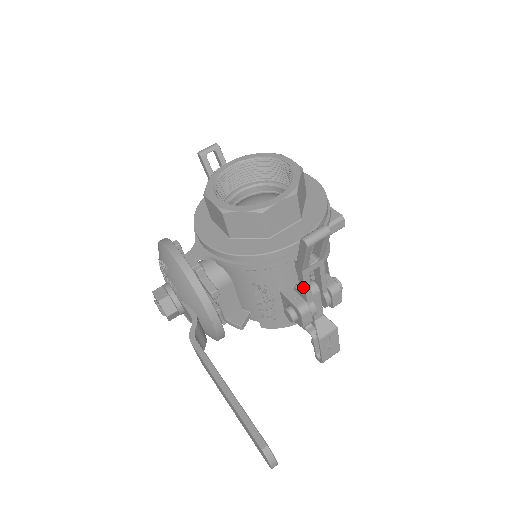
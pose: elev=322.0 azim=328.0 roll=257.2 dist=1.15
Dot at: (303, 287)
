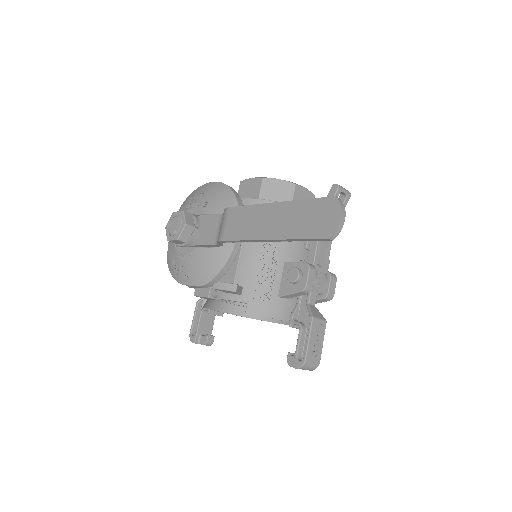
Dot at: (314, 247)
